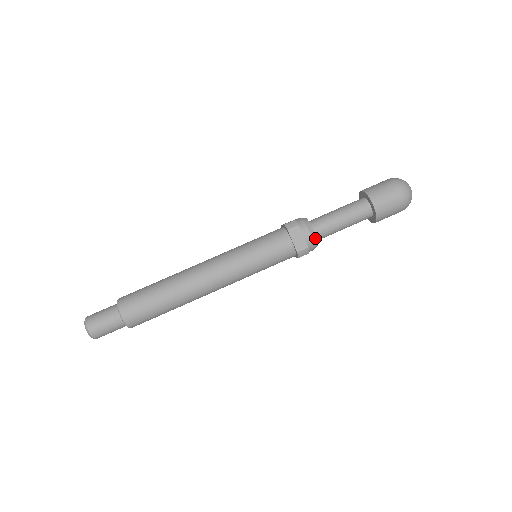
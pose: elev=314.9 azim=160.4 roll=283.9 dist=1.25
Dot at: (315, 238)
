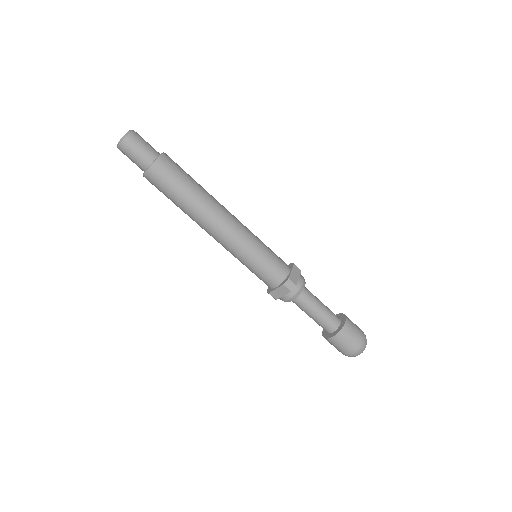
Dot at: (302, 289)
